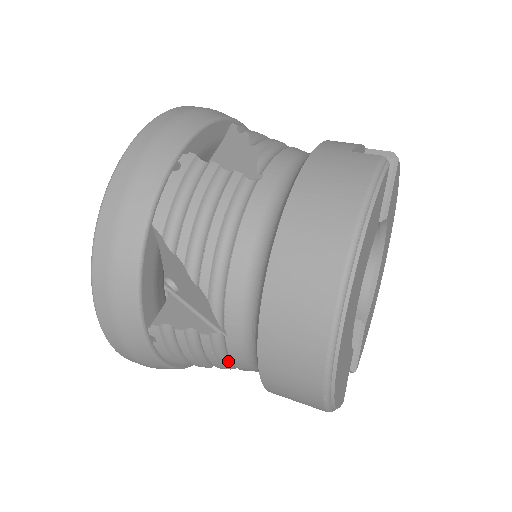
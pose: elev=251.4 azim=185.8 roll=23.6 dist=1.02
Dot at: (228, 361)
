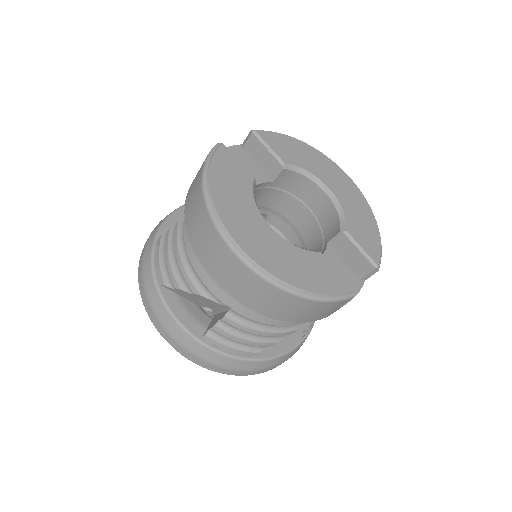
Dot at: (265, 326)
